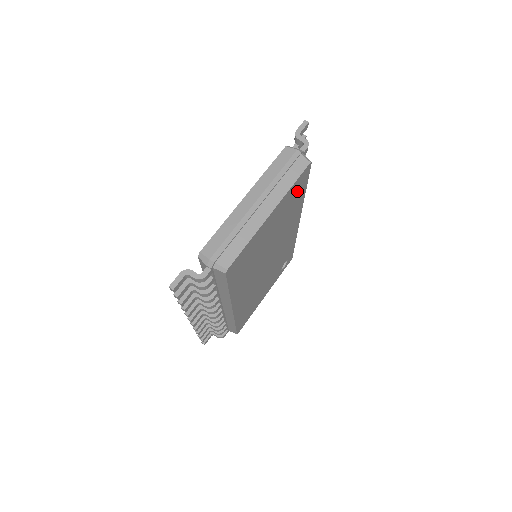
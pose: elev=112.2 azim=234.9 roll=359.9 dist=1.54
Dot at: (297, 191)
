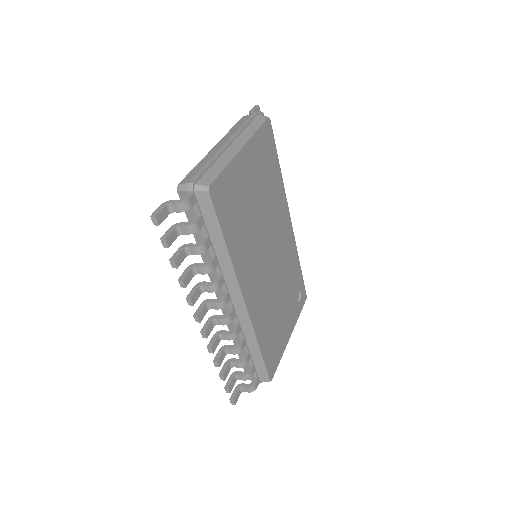
Dot at: (267, 151)
